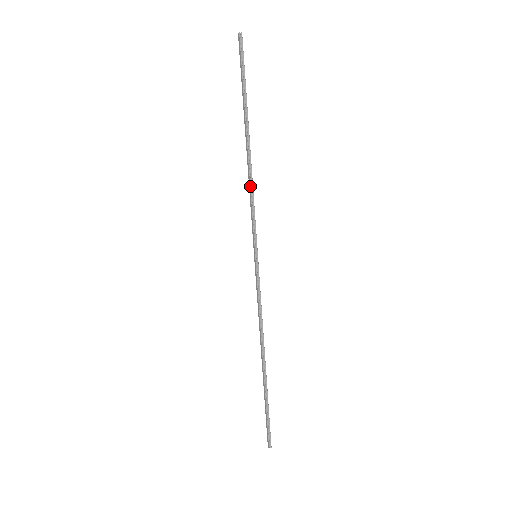
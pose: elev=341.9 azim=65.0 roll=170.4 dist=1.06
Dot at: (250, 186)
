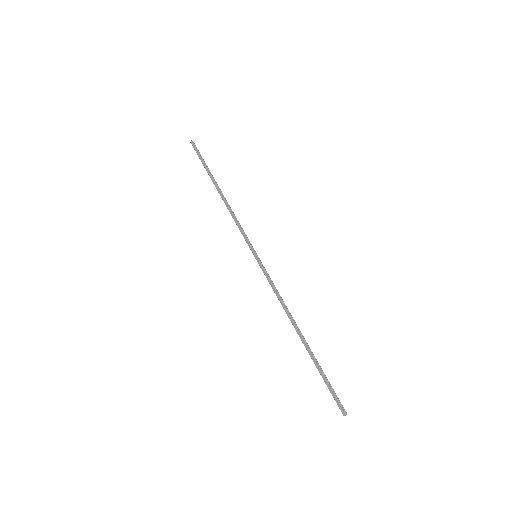
Dot at: (232, 213)
